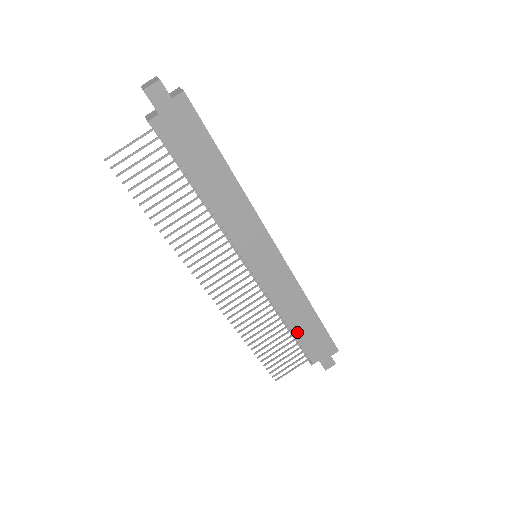
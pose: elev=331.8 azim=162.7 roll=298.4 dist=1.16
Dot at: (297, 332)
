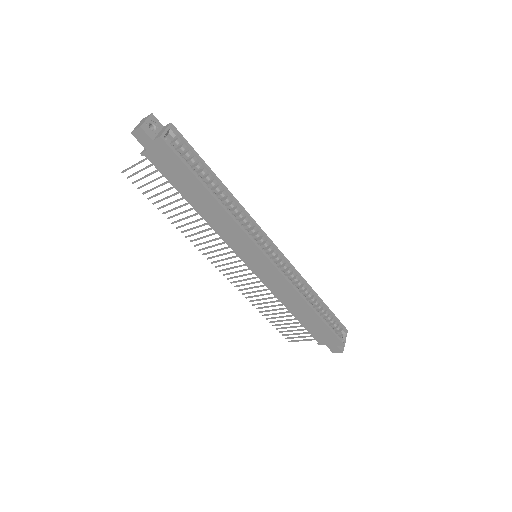
Dot at: (300, 319)
